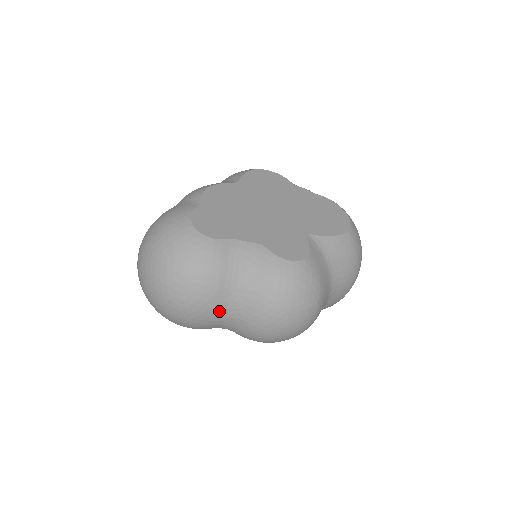
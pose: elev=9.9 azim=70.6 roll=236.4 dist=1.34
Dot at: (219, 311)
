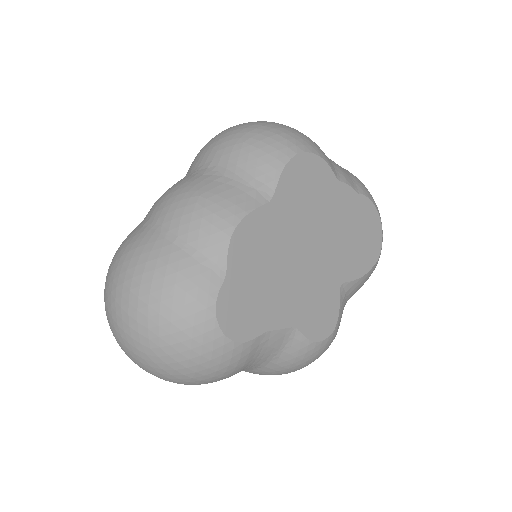
Dot at: occluded
